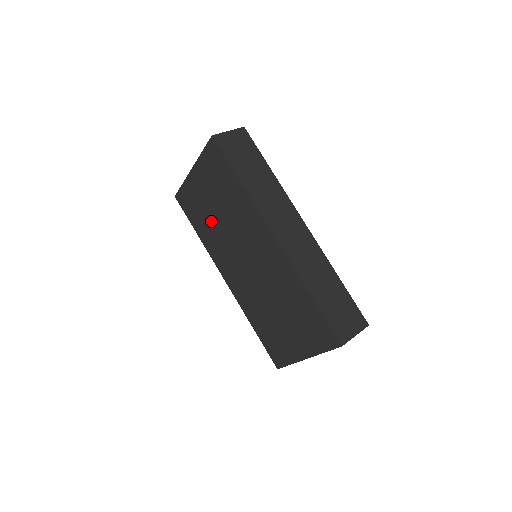
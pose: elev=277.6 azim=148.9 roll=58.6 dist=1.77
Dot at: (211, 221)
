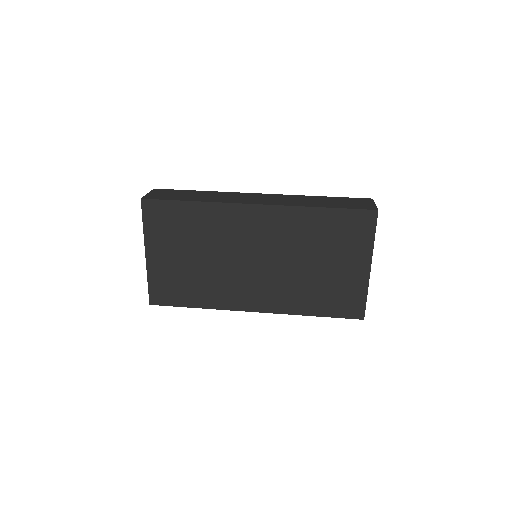
Dot at: (198, 275)
